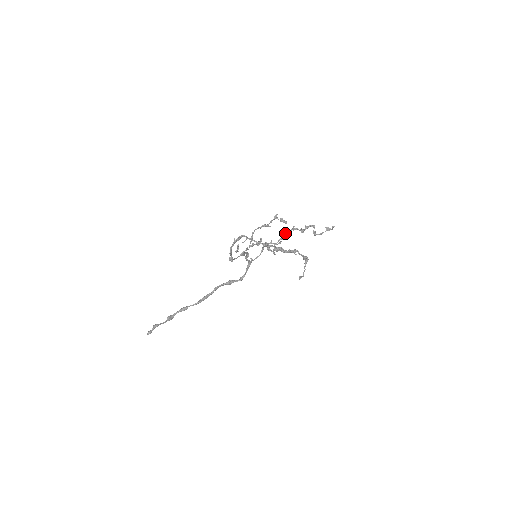
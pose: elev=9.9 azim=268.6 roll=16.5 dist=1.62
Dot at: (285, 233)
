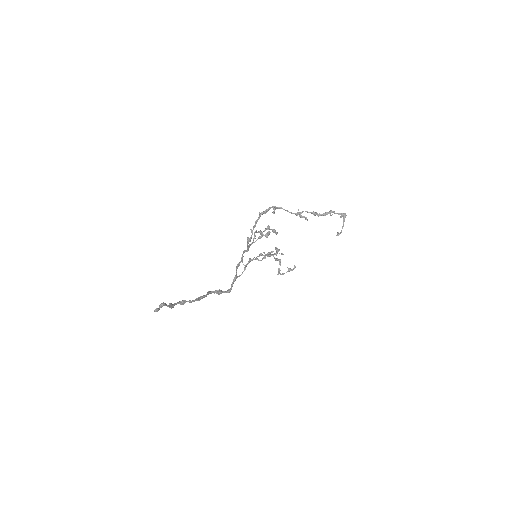
Dot at: occluded
